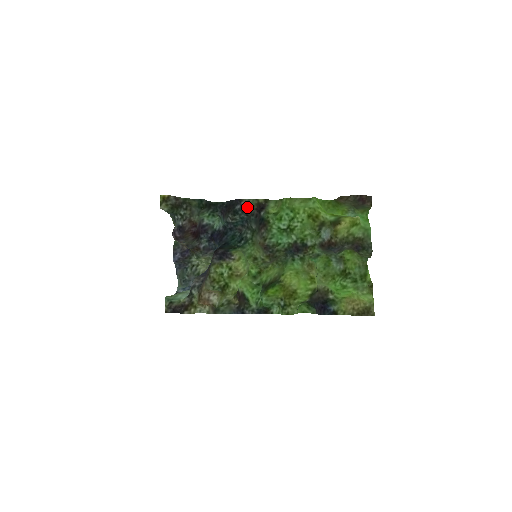
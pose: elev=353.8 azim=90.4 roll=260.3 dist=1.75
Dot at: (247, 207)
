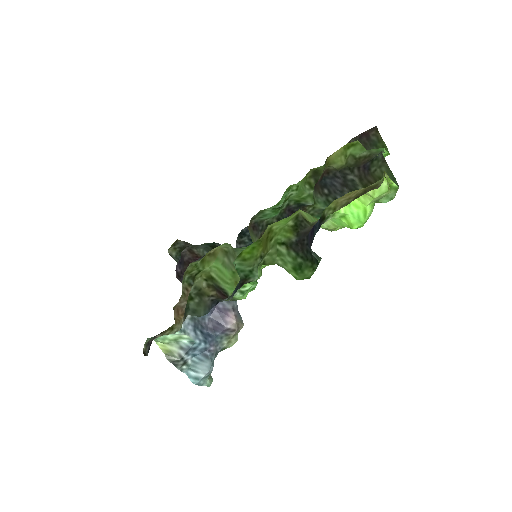
Dot at: occluded
